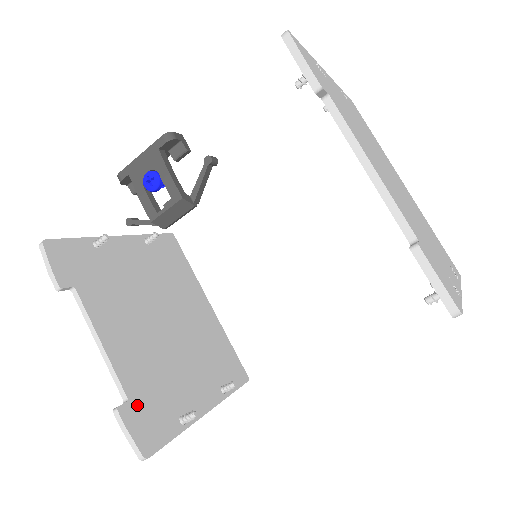
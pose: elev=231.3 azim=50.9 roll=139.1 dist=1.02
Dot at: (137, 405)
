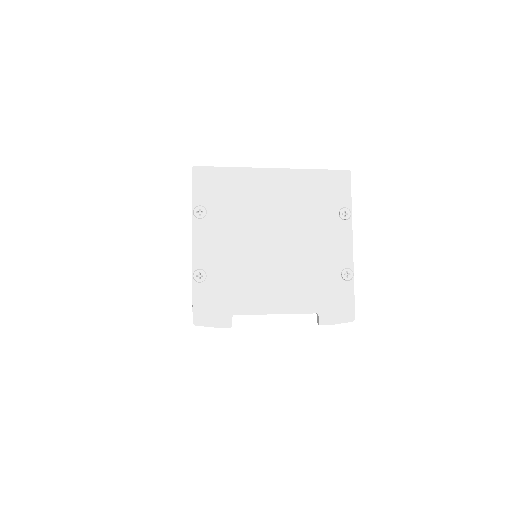
Dot at: occluded
